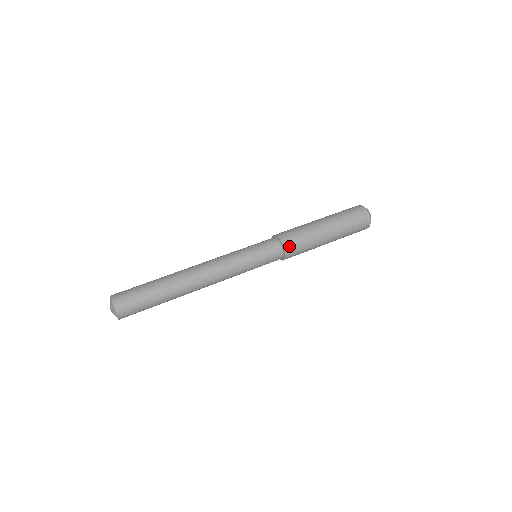
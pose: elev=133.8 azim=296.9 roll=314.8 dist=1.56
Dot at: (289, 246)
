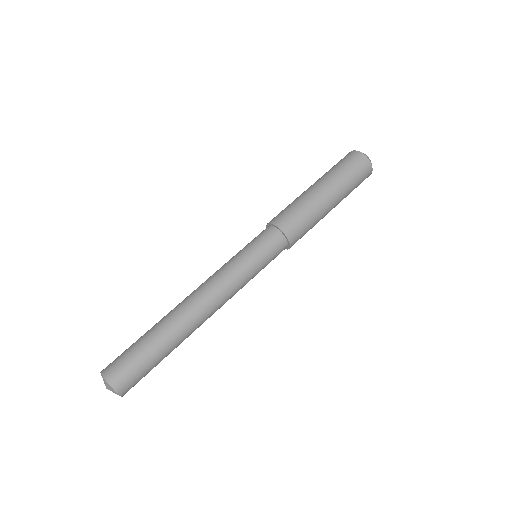
Dot at: (293, 235)
